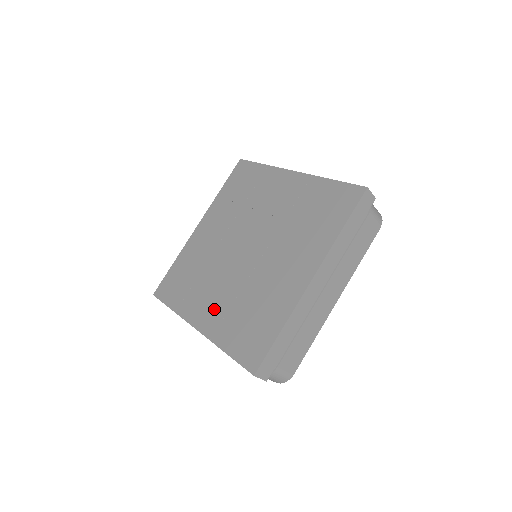
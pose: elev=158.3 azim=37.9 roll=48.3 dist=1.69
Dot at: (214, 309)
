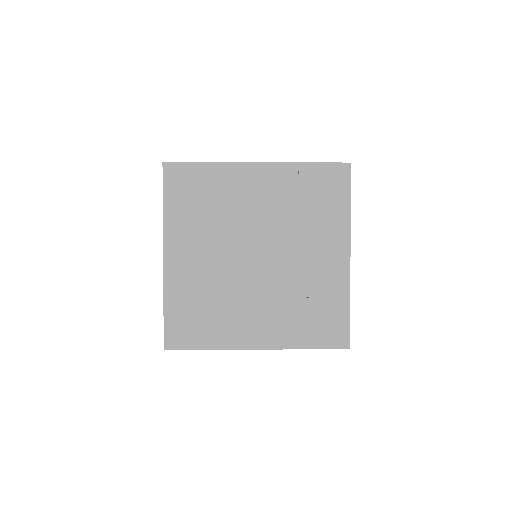
Dot at: (265, 324)
